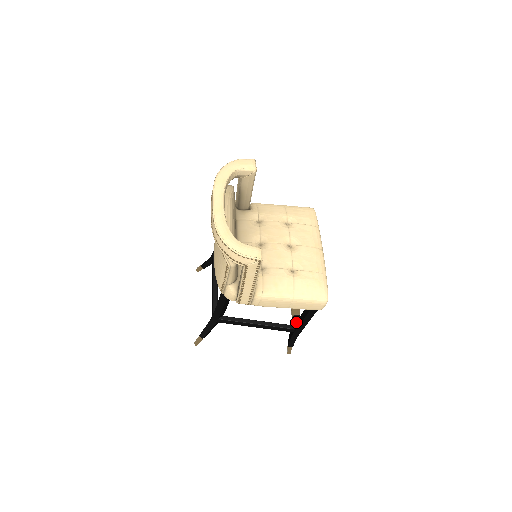
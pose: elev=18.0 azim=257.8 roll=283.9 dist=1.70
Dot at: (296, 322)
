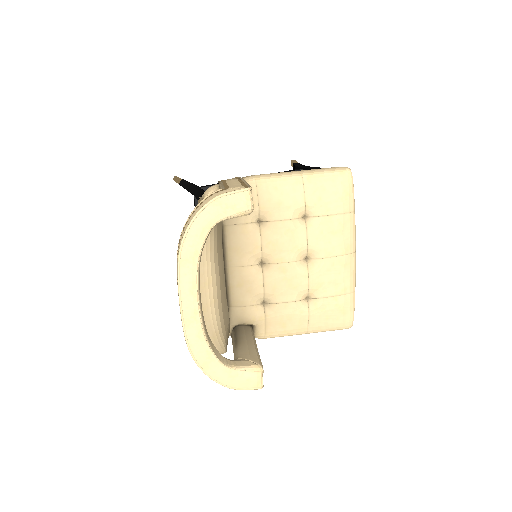
Dot at: occluded
